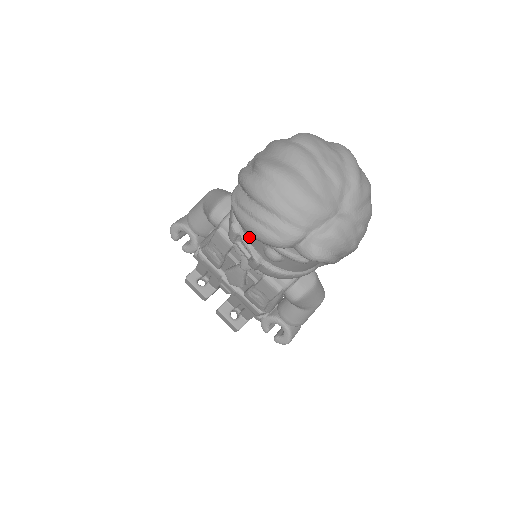
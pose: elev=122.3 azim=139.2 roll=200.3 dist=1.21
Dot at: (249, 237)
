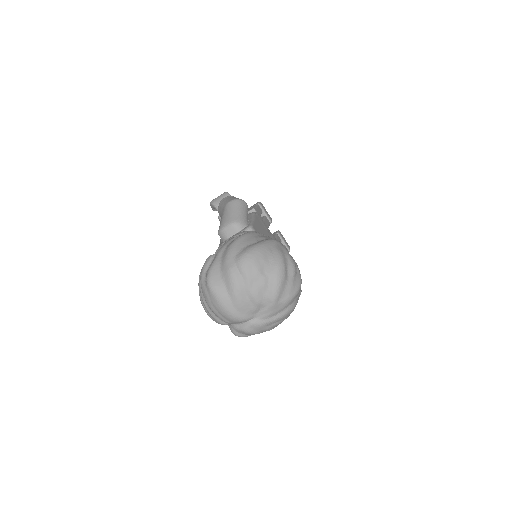
Dot at: occluded
